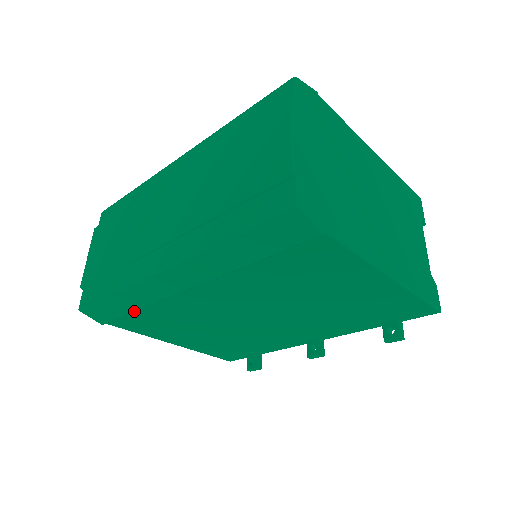
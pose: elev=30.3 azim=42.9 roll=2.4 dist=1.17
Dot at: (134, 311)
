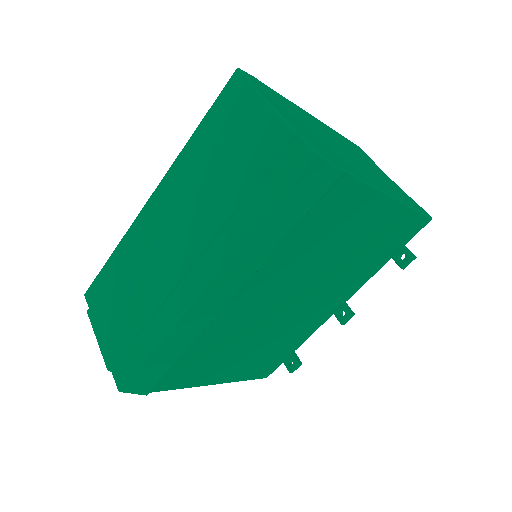
Dot at: (179, 358)
